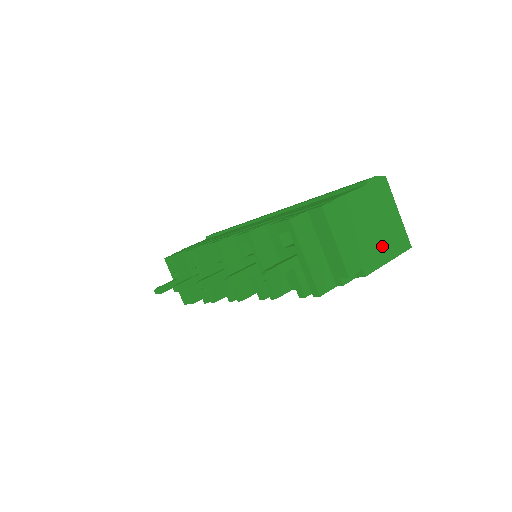
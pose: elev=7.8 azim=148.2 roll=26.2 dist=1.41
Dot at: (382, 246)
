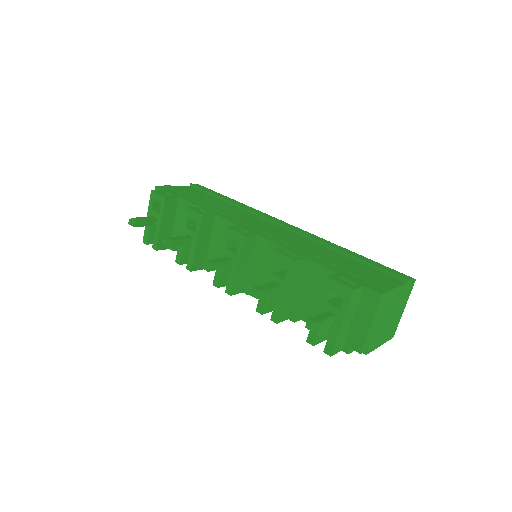
Dot at: (385, 333)
